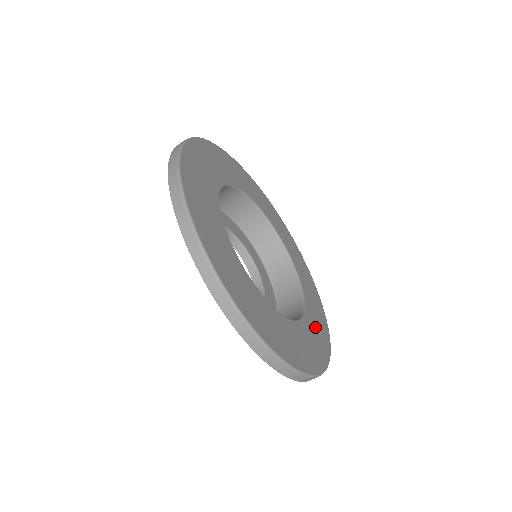
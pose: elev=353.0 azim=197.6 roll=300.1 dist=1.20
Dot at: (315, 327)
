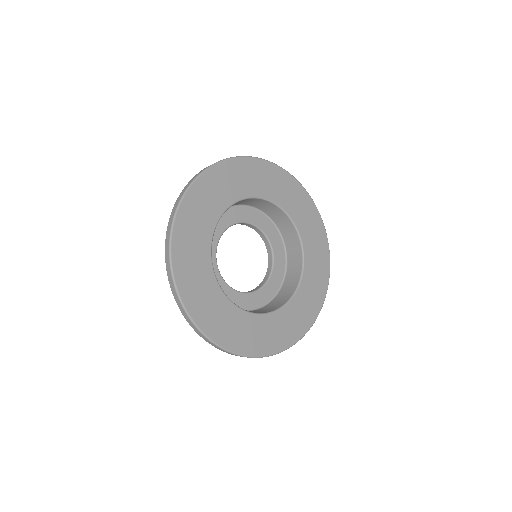
Dot at: (264, 331)
